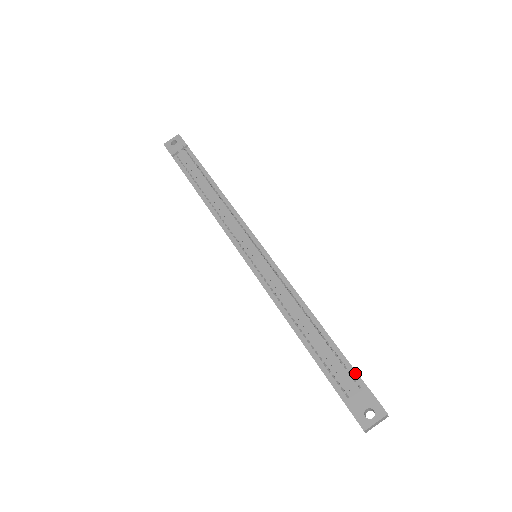
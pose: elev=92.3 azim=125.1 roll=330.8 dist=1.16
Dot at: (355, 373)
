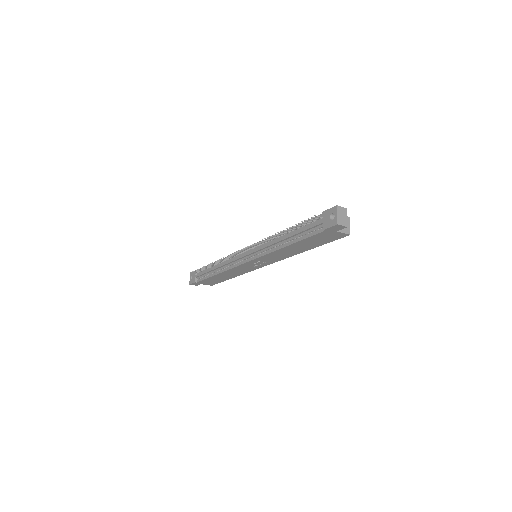
Dot at: (316, 217)
